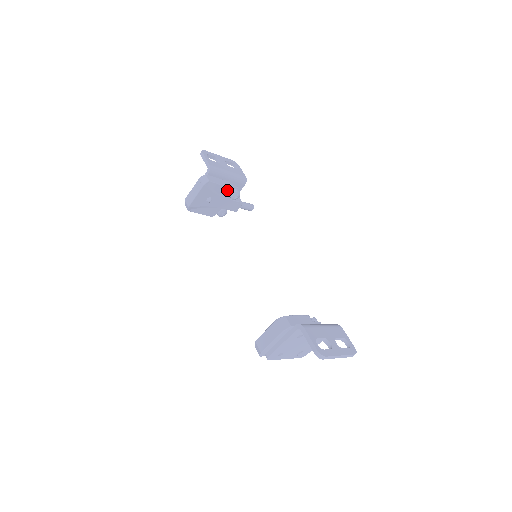
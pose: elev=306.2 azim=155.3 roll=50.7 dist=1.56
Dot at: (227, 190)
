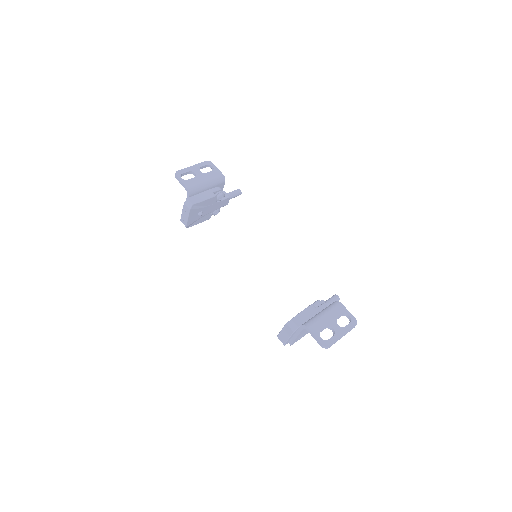
Dot at: (211, 200)
